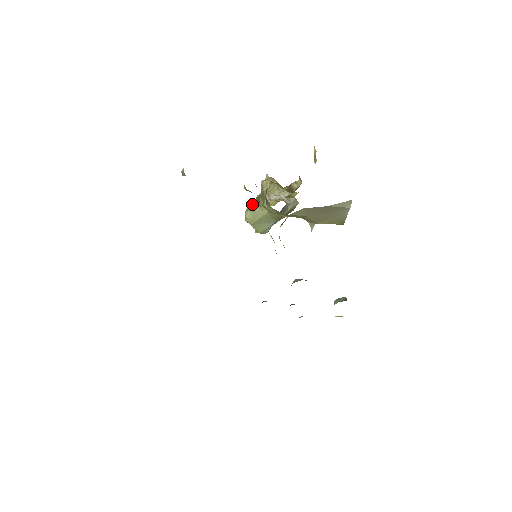
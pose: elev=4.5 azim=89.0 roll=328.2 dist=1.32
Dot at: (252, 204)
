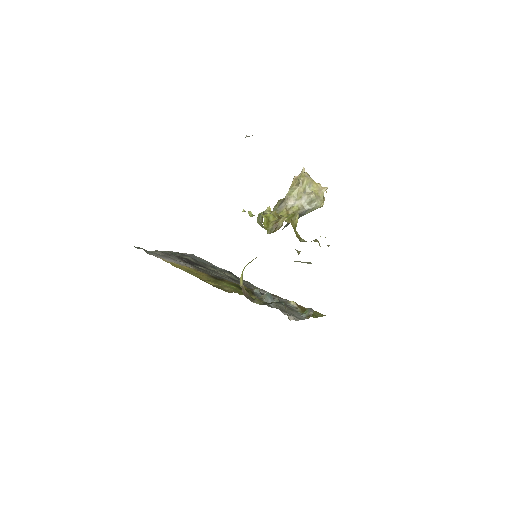
Dot at: (260, 215)
